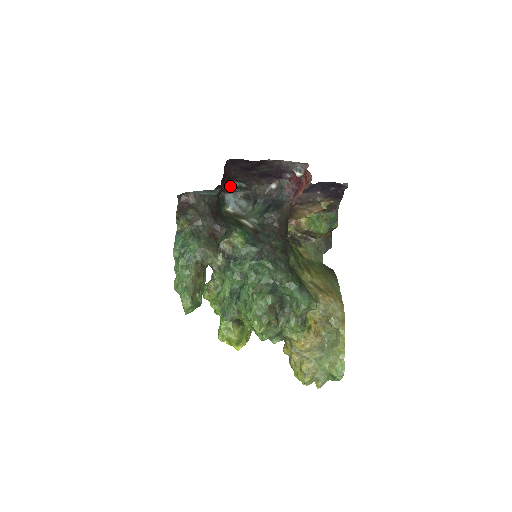
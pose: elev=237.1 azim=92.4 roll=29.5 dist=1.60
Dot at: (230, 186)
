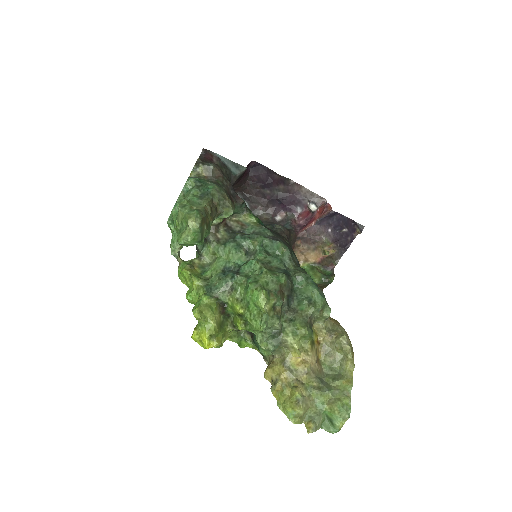
Dot at: occluded
